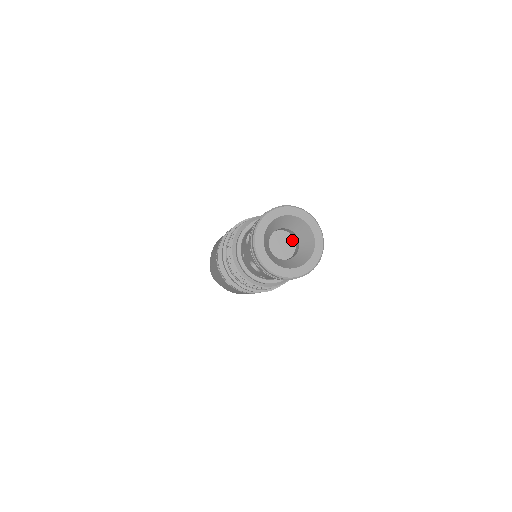
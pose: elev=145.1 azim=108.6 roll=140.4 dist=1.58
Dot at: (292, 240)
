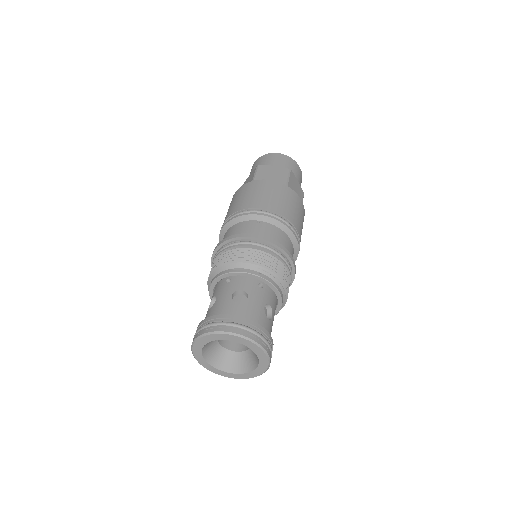
Dot at: occluded
